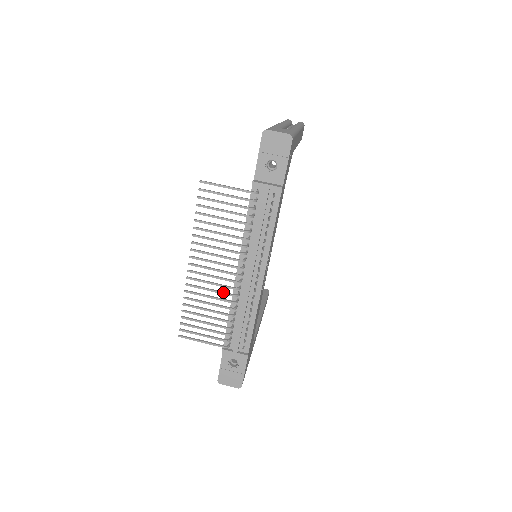
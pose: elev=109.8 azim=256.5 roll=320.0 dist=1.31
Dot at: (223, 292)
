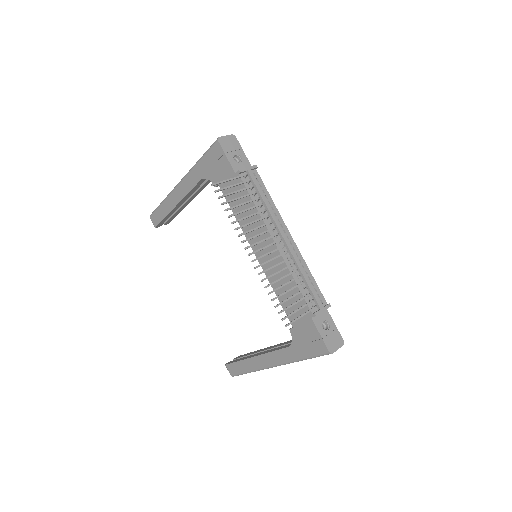
Dot at: (283, 261)
